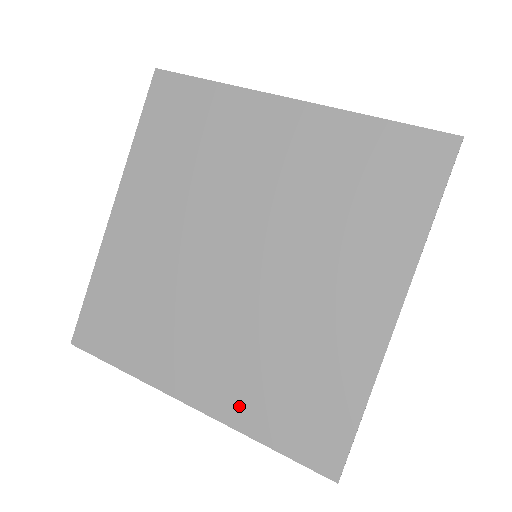
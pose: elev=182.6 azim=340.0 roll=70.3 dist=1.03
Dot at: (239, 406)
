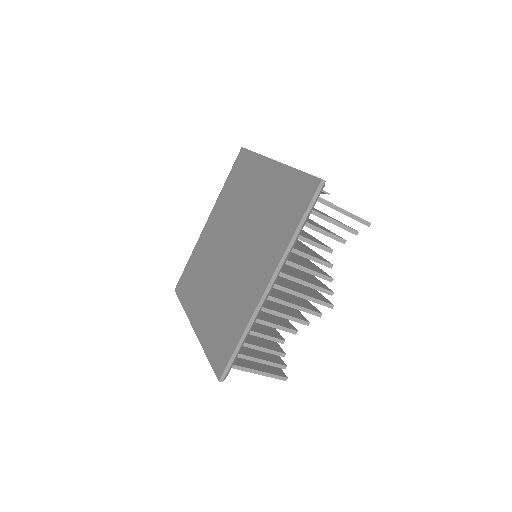
Dot at: (278, 247)
